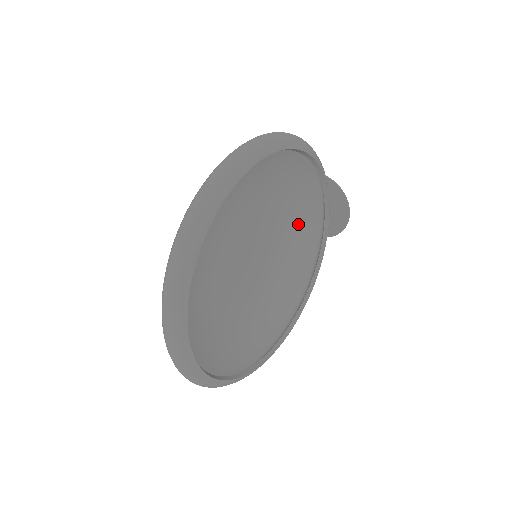
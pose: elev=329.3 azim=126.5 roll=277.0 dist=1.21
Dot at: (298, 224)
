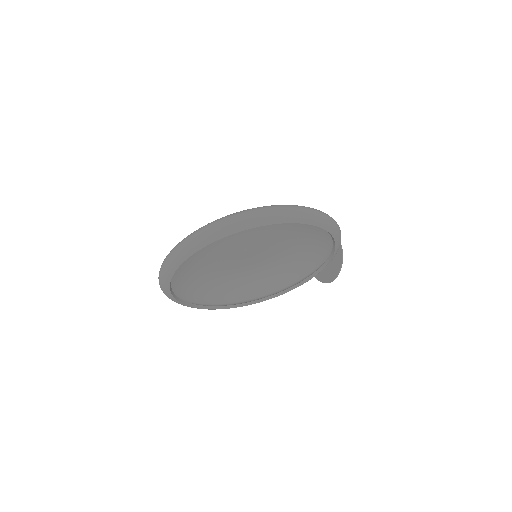
Dot at: (303, 256)
